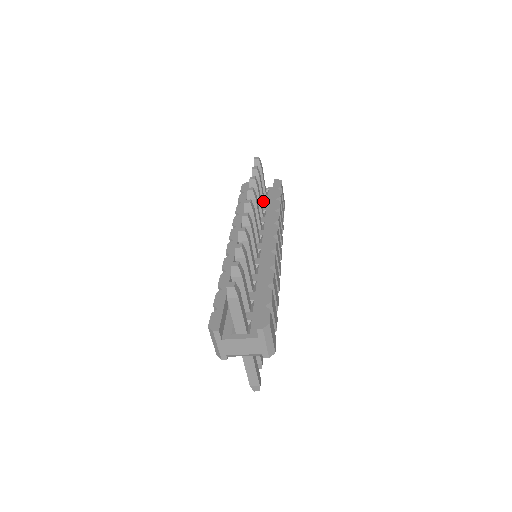
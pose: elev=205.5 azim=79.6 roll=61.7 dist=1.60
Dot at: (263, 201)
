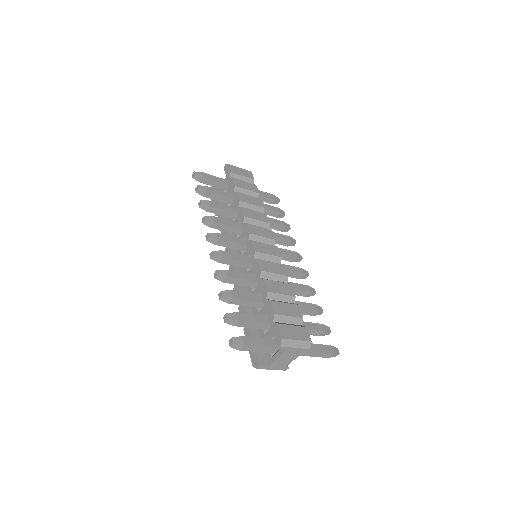
Dot at: (229, 198)
